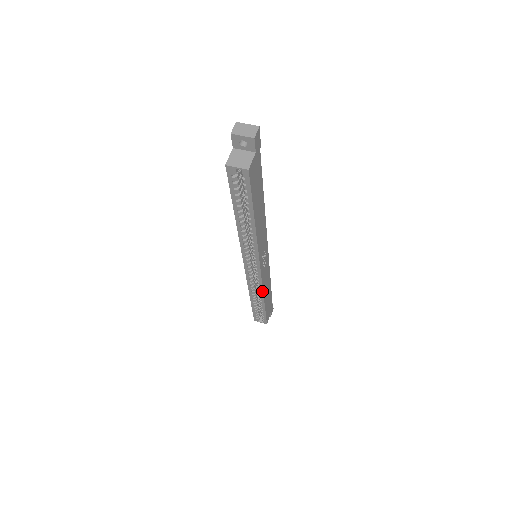
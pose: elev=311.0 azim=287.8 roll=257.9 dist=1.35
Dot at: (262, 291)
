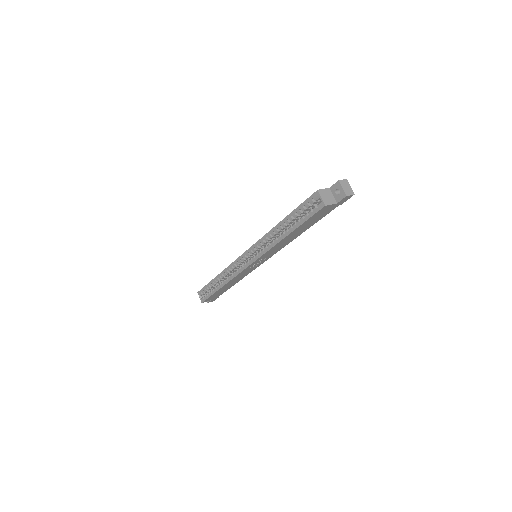
Dot at: (231, 279)
